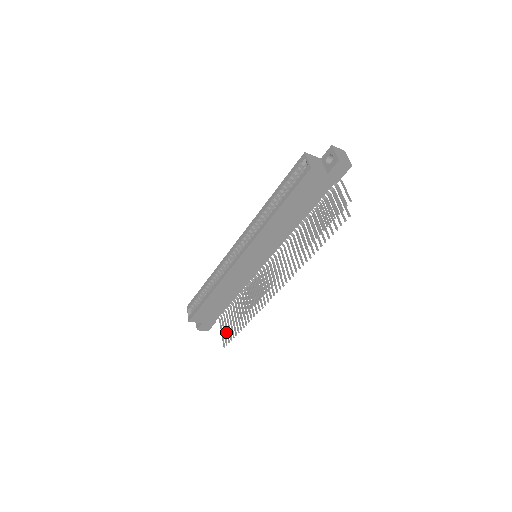
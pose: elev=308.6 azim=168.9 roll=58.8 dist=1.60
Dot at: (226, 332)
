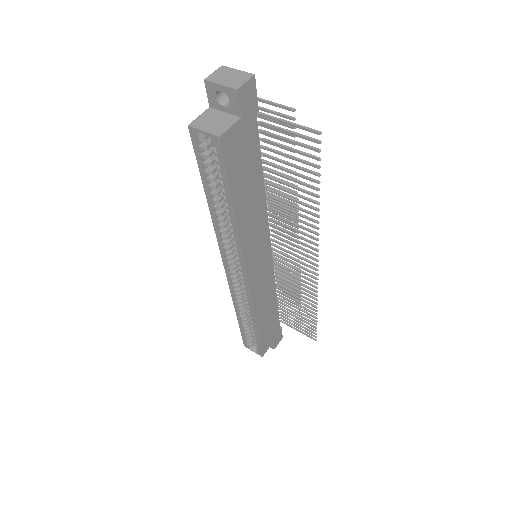
Dot at: occluded
